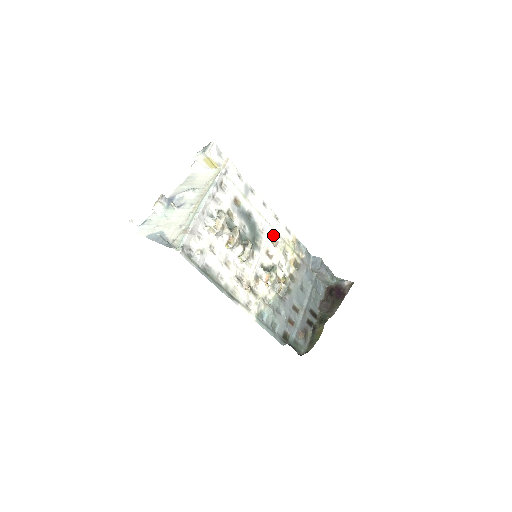
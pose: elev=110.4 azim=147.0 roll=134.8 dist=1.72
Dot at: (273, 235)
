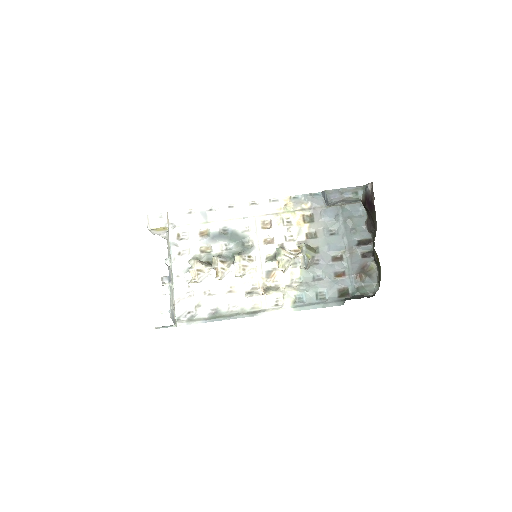
Dot at: (261, 221)
